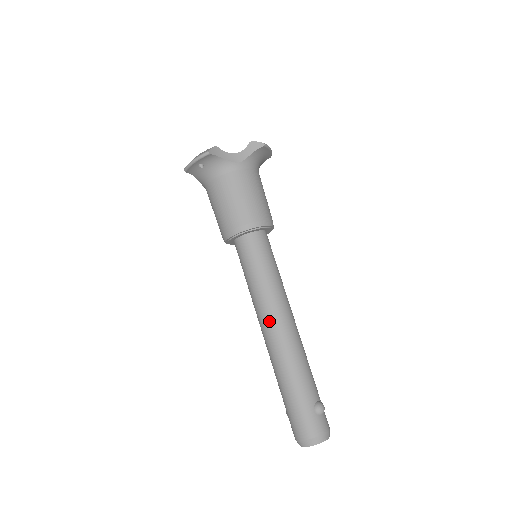
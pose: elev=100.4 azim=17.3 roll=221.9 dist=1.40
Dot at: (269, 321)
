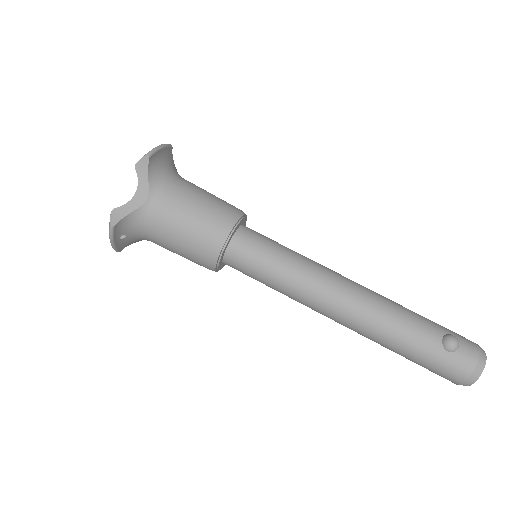
Dot at: (325, 310)
